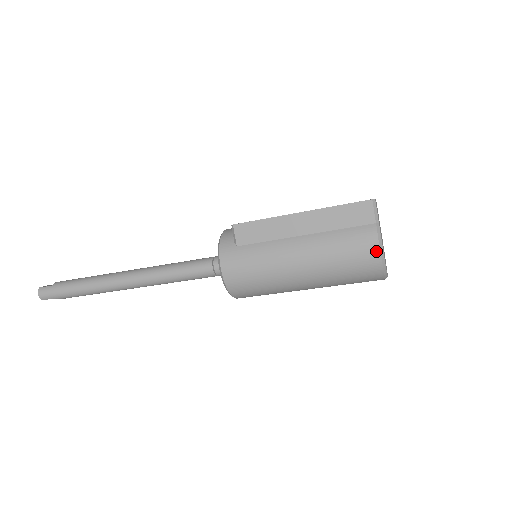
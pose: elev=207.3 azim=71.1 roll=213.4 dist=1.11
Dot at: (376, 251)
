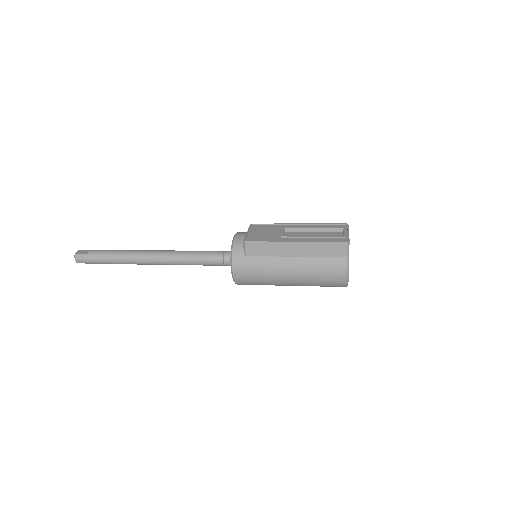
Dot at: (344, 276)
